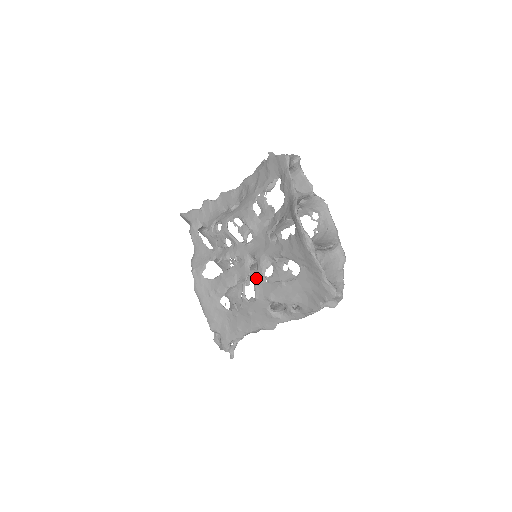
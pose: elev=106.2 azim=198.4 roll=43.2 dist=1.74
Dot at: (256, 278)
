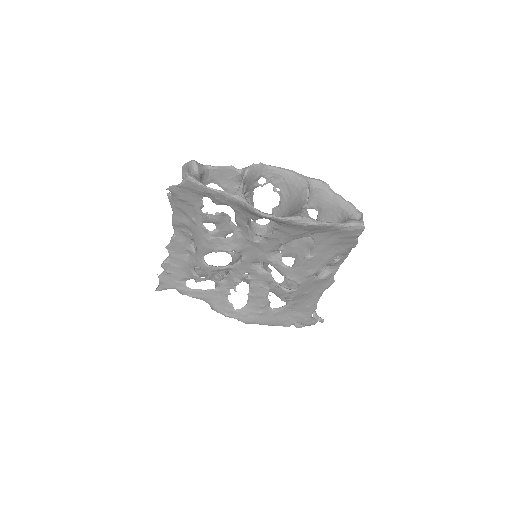
Dot at: (282, 274)
